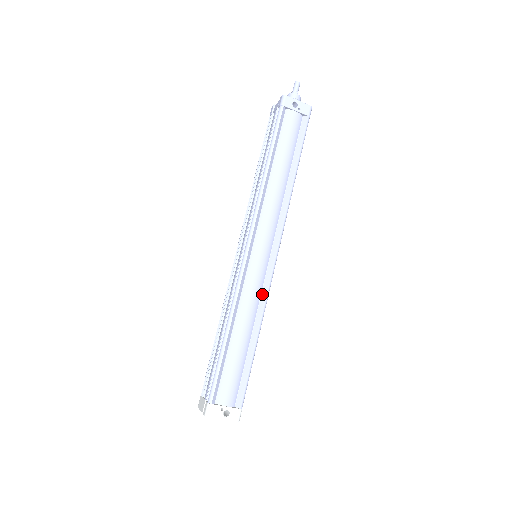
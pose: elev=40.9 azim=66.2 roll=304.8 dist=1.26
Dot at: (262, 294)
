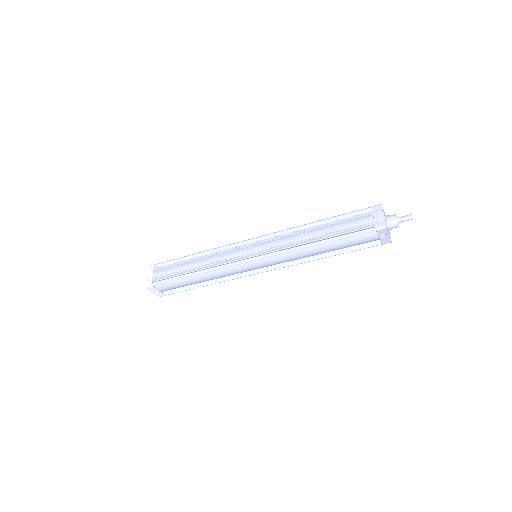
Dot at: (234, 275)
